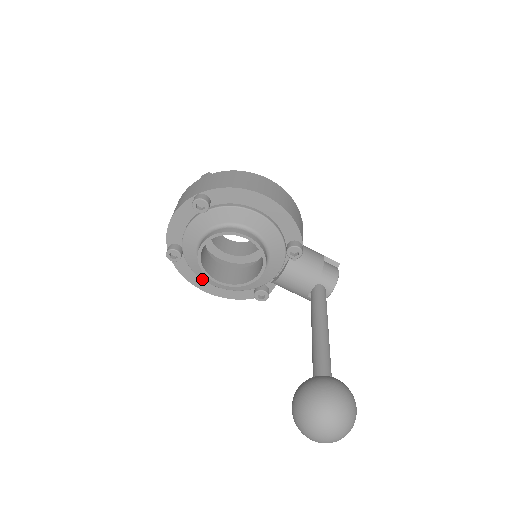
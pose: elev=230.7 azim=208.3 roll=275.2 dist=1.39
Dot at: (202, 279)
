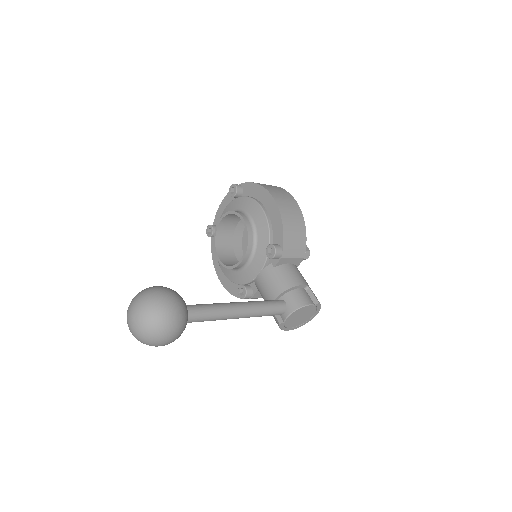
Dot at: (218, 262)
